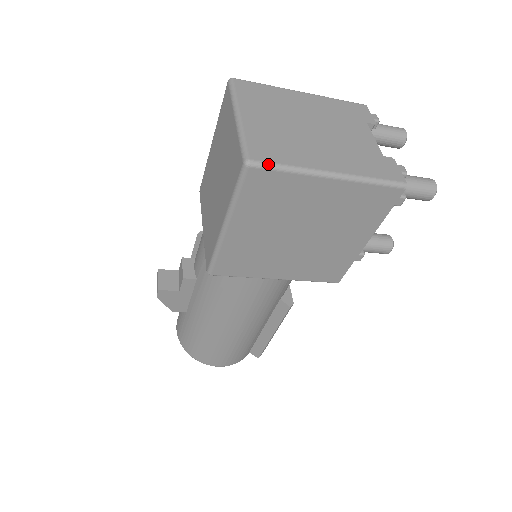
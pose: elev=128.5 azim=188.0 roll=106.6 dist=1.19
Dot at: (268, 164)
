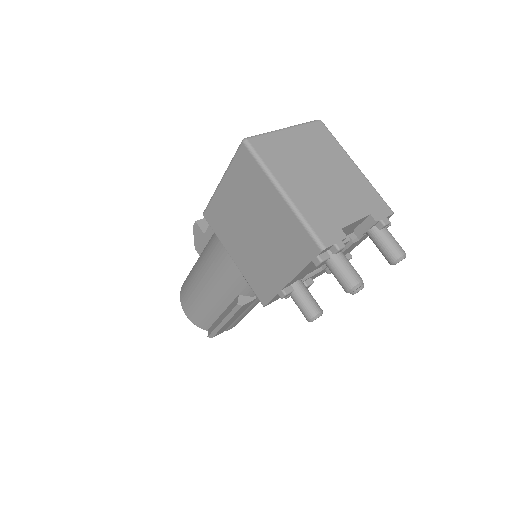
Dot at: (254, 151)
